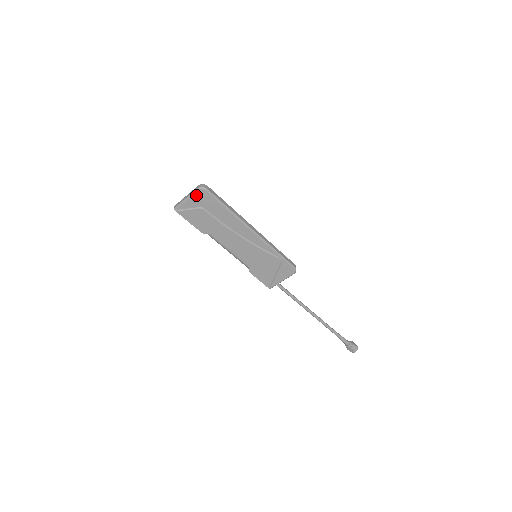
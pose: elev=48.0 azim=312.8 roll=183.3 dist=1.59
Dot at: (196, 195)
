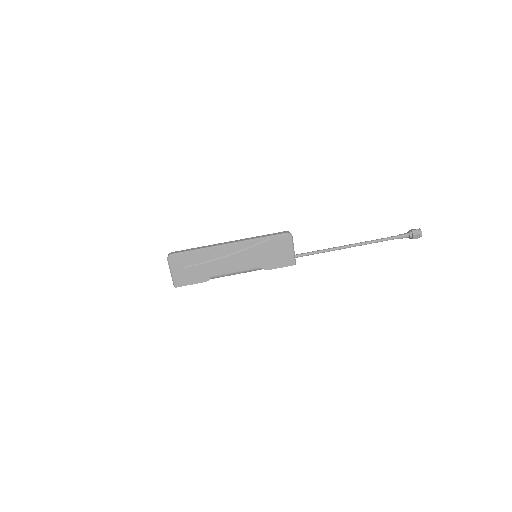
Dot at: (172, 265)
